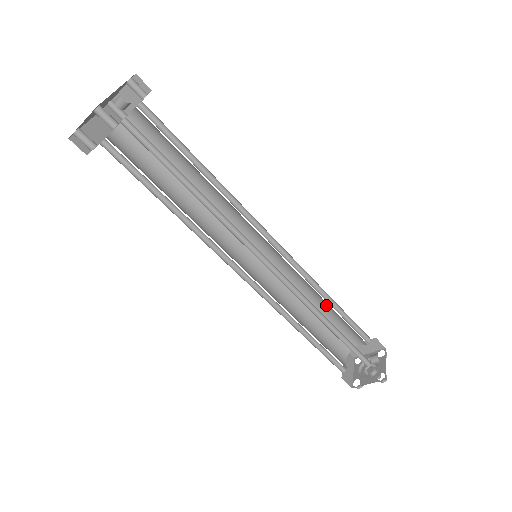
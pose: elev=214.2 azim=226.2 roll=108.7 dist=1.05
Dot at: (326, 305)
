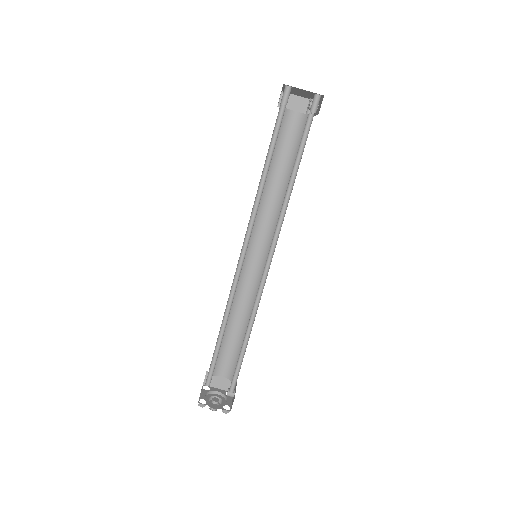
Dot at: (241, 328)
